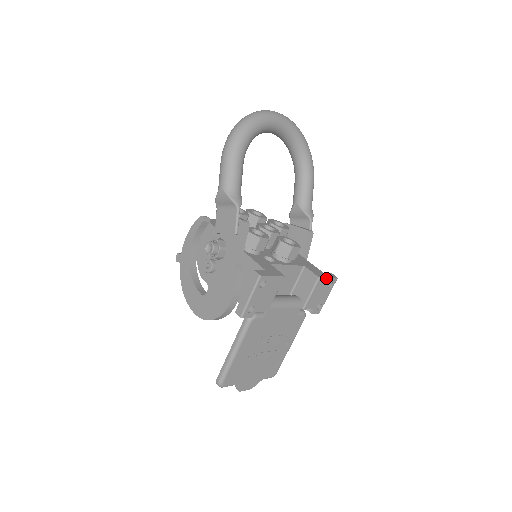
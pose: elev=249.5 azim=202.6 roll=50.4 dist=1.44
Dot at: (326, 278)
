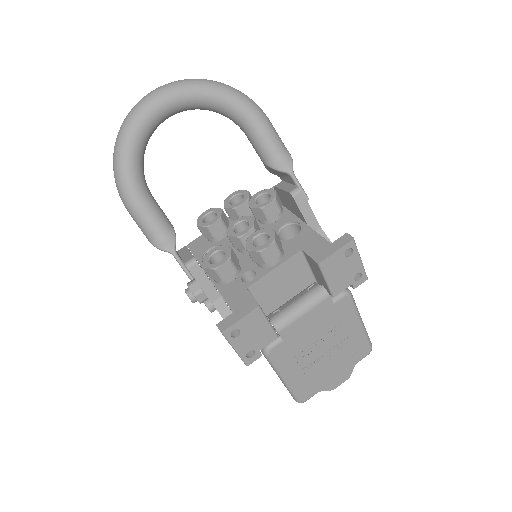
Dot at: (331, 255)
